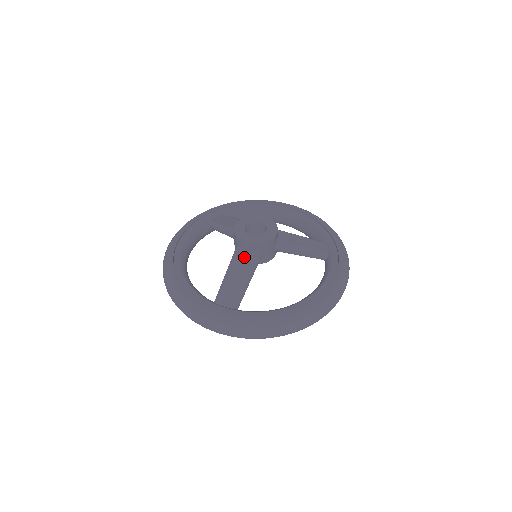
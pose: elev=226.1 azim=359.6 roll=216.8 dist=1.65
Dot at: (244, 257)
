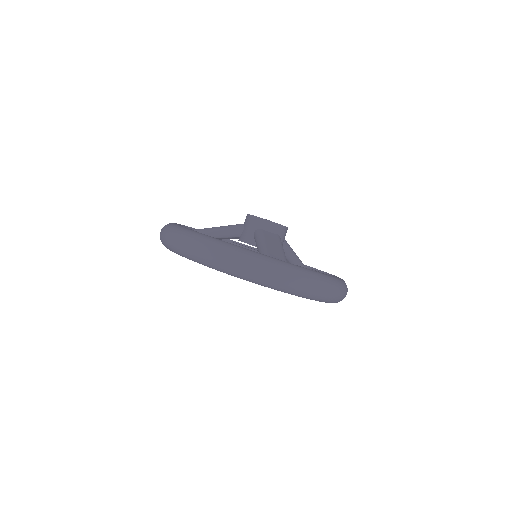
Dot at: (271, 236)
